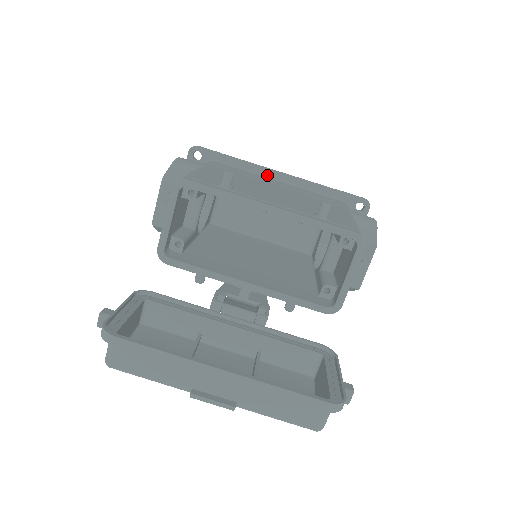
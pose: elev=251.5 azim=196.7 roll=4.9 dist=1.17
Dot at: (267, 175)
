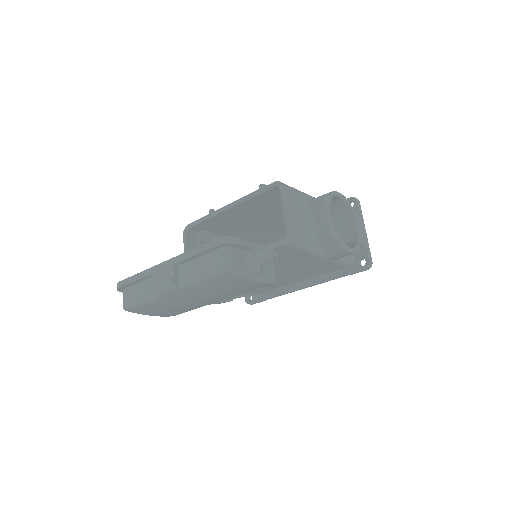
Dot at: occluded
